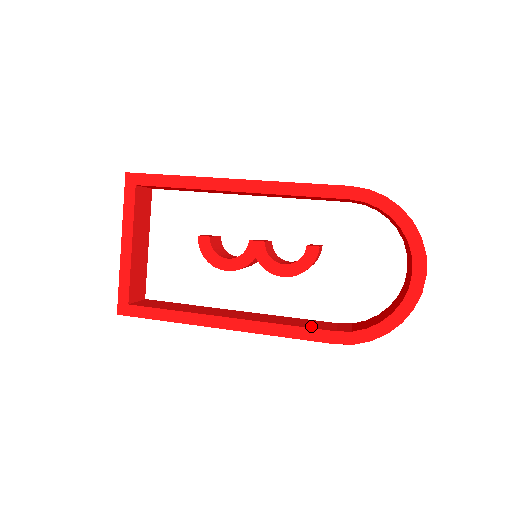
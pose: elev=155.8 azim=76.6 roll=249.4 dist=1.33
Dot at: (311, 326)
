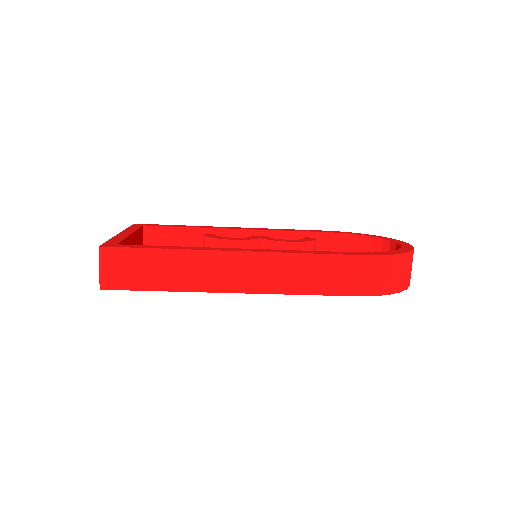
Dot at: occluded
